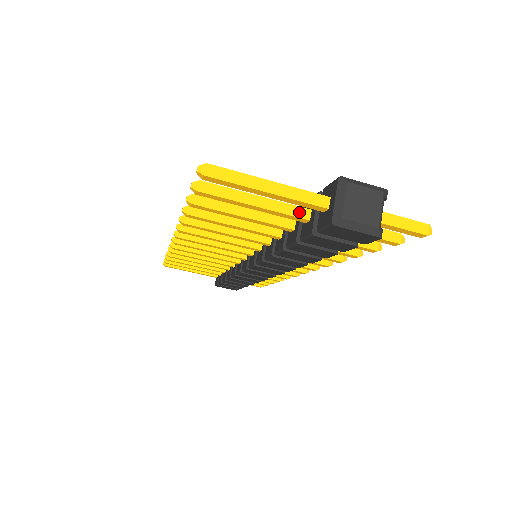
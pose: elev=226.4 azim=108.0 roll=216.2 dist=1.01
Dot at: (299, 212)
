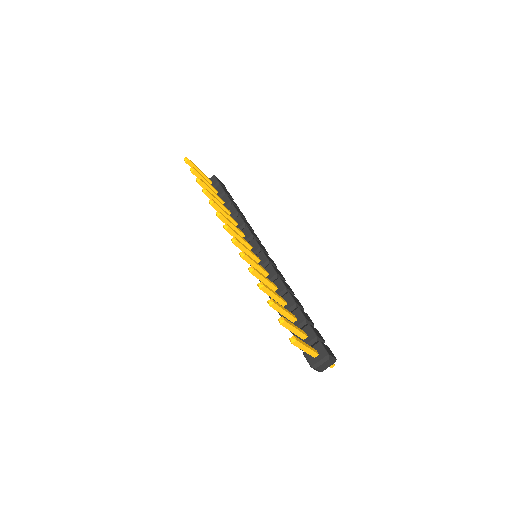
Dot at: (303, 337)
